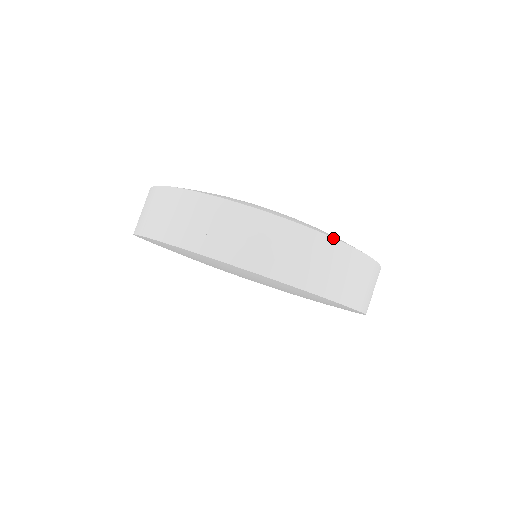
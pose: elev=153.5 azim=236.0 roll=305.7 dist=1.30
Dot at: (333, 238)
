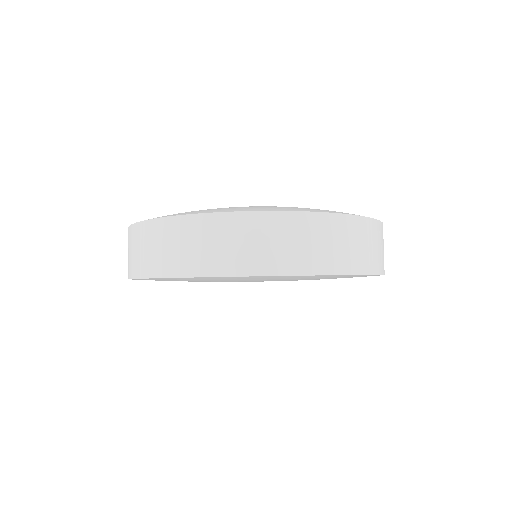
Dot at: (375, 219)
